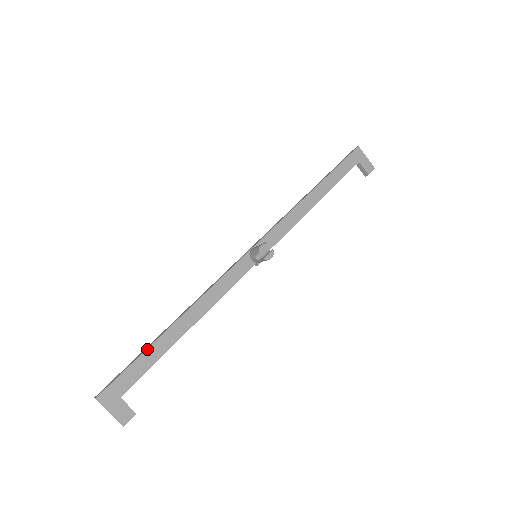
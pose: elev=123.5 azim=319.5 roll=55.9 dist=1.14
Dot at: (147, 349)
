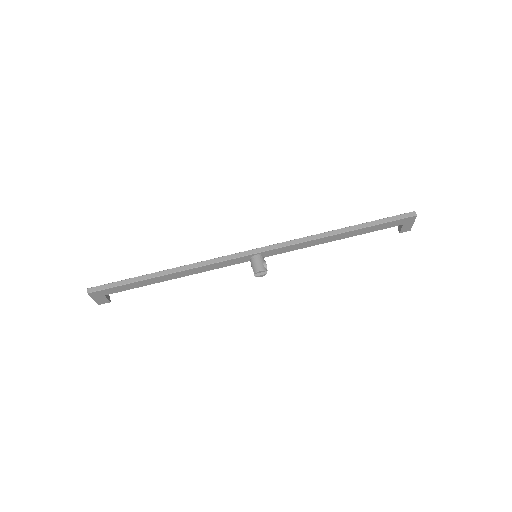
Dot at: (137, 282)
